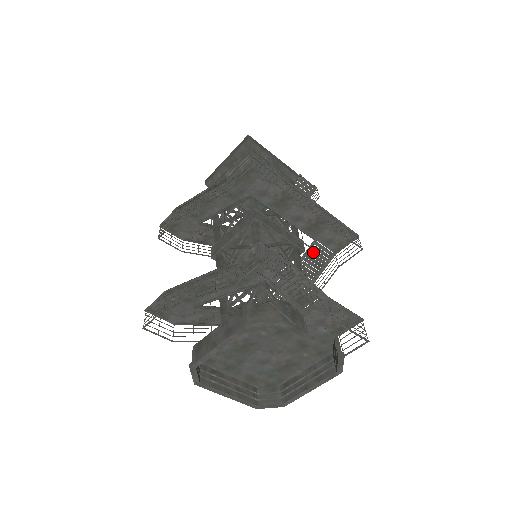
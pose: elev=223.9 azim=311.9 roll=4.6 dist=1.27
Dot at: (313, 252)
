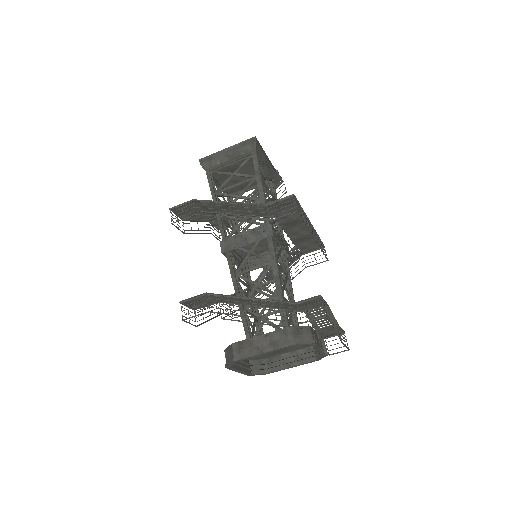
Dot at: (291, 254)
